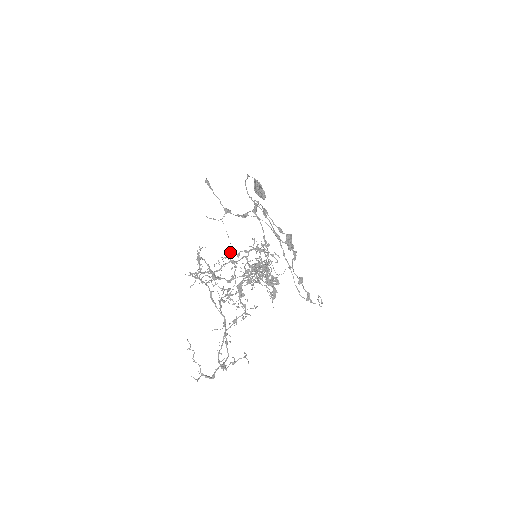
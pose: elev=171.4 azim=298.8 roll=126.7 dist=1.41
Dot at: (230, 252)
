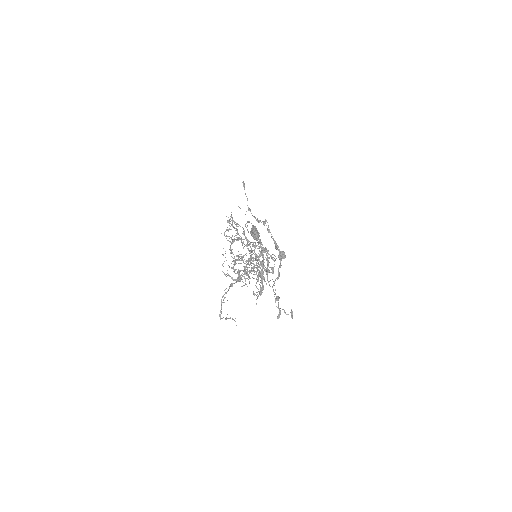
Dot at: (241, 241)
